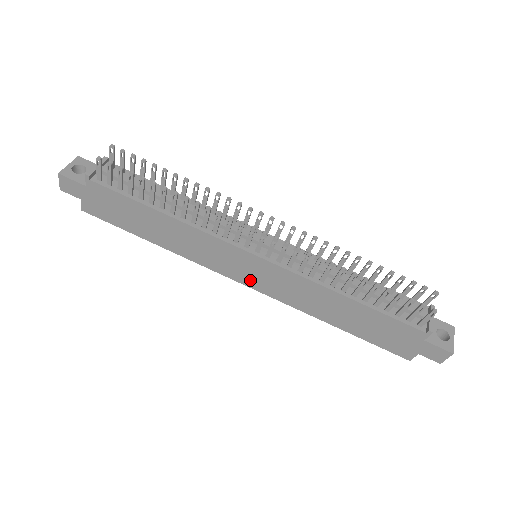
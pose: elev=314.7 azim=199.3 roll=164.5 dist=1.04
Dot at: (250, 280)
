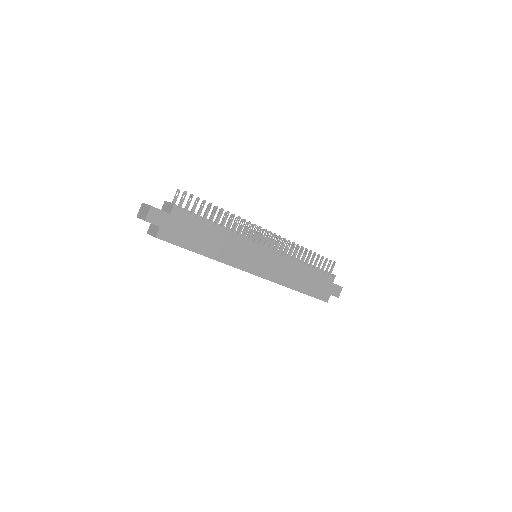
Dot at: (259, 269)
